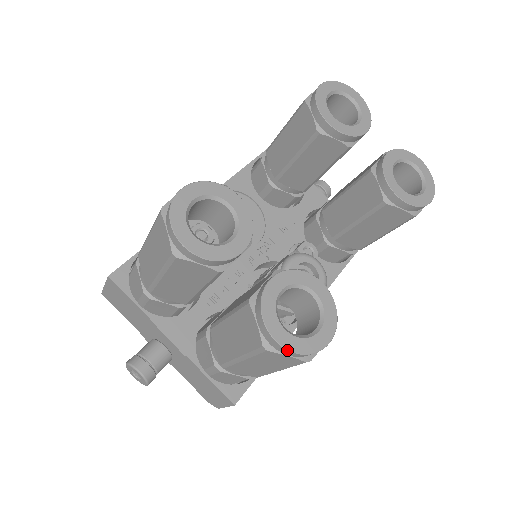
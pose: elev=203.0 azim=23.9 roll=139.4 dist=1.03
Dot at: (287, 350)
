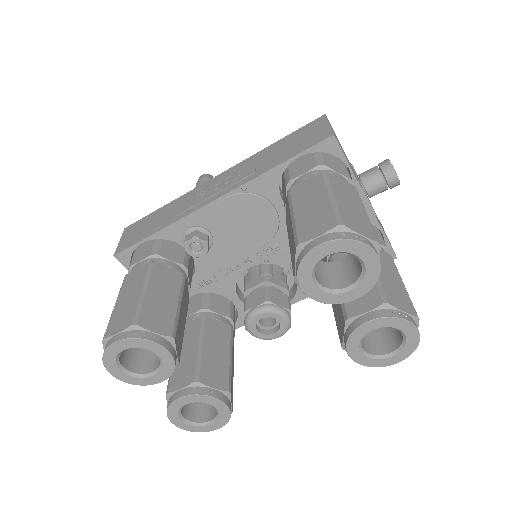
Dot at: (181, 428)
